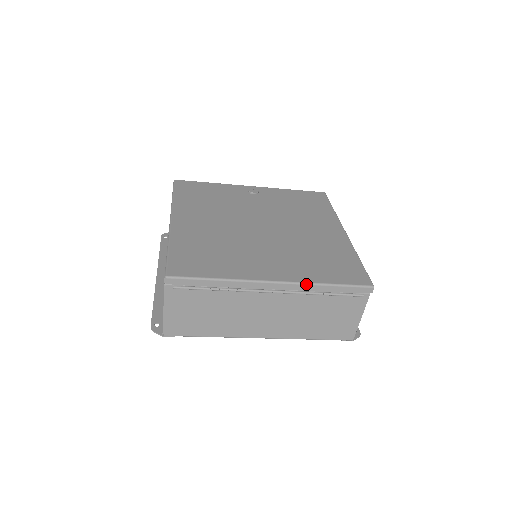
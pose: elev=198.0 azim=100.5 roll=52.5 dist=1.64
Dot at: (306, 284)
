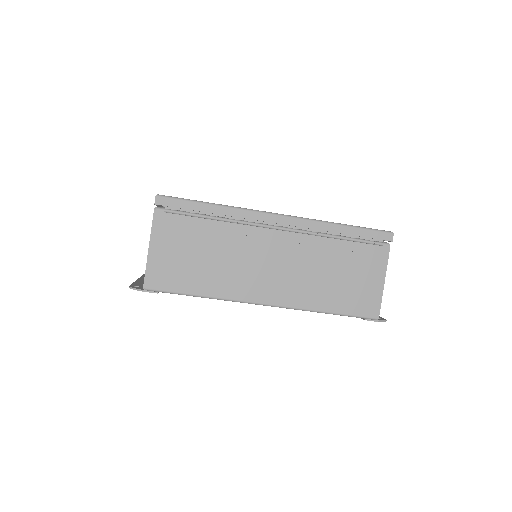
Dot at: (316, 221)
